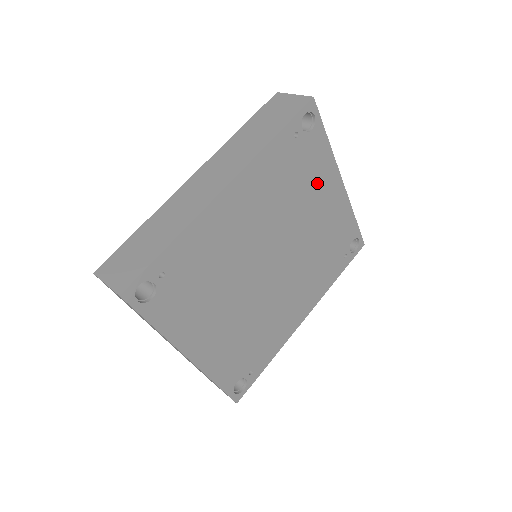
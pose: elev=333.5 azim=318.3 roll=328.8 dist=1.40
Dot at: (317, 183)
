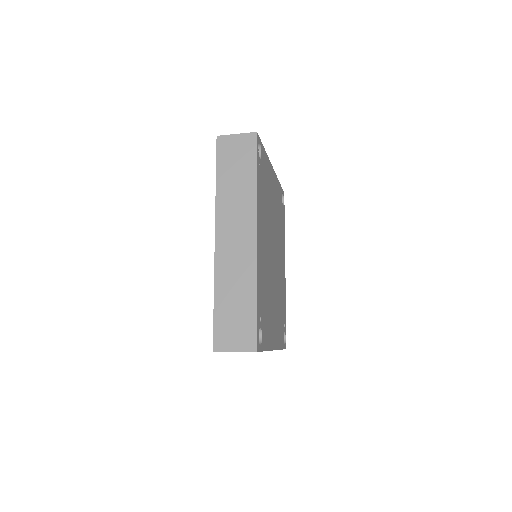
Dot at: (269, 183)
